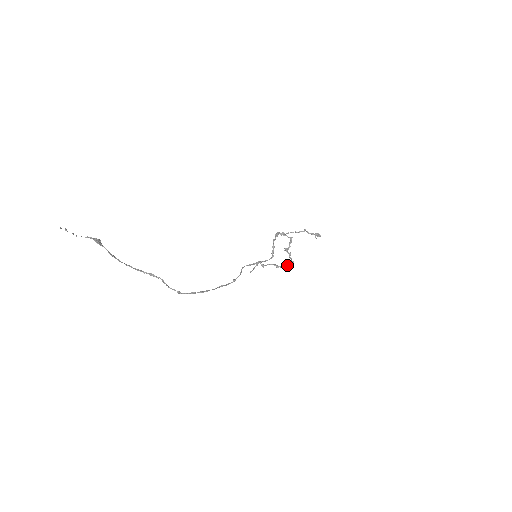
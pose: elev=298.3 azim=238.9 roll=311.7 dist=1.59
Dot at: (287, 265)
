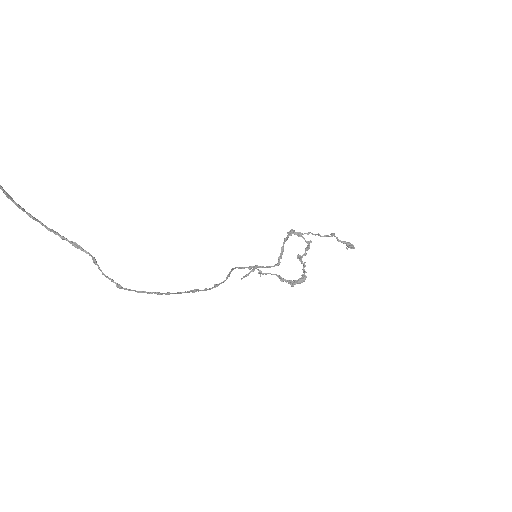
Dot at: (296, 280)
